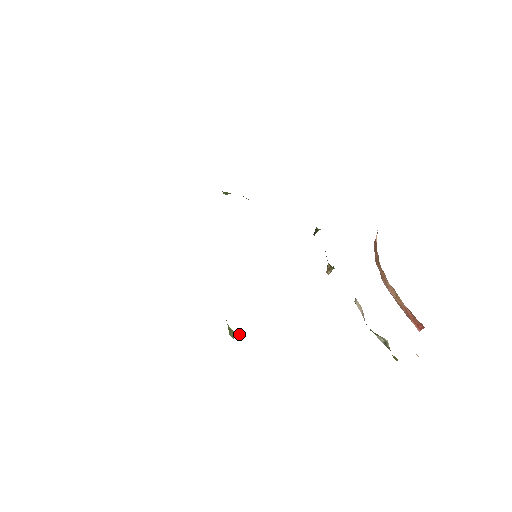
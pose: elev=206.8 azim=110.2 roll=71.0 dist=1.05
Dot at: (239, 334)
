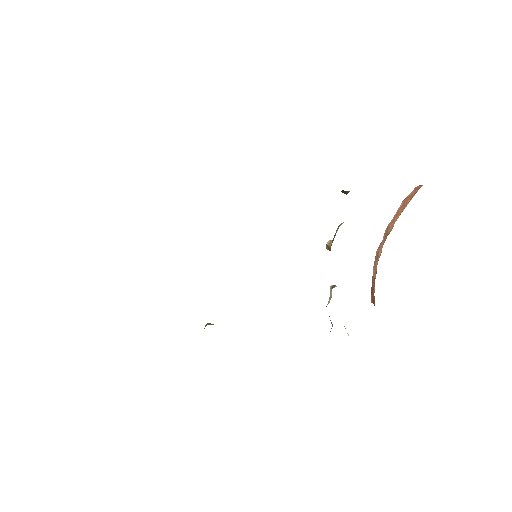
Dot at: occluded
